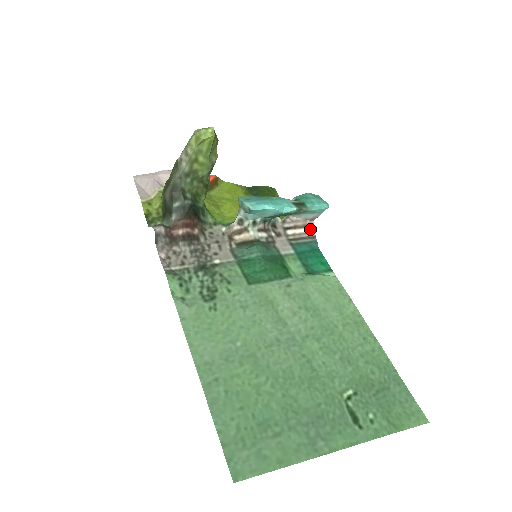
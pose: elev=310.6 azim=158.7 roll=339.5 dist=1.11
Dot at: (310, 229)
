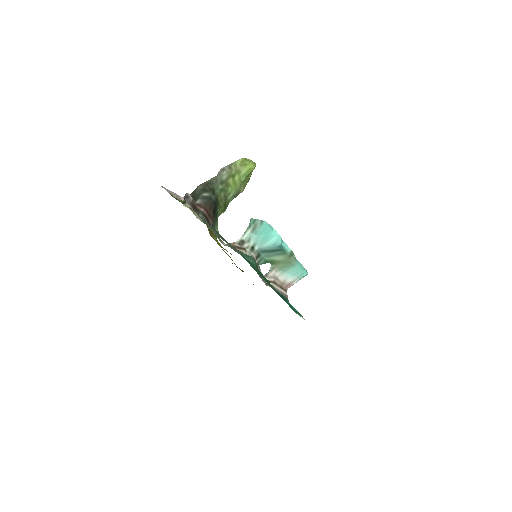
Dot at: (284, 292)
